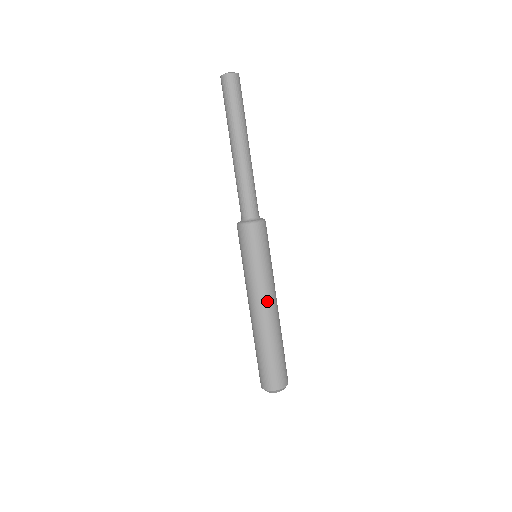
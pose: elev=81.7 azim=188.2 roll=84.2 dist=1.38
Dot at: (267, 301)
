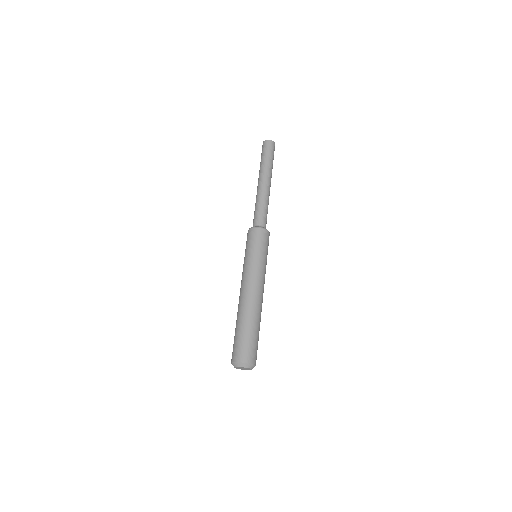
Dot at: (262, 288)
